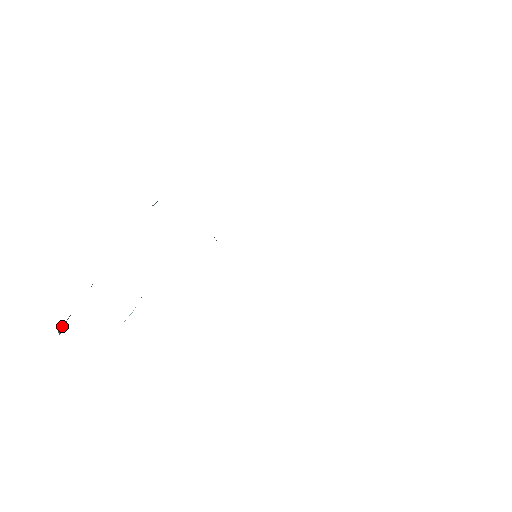
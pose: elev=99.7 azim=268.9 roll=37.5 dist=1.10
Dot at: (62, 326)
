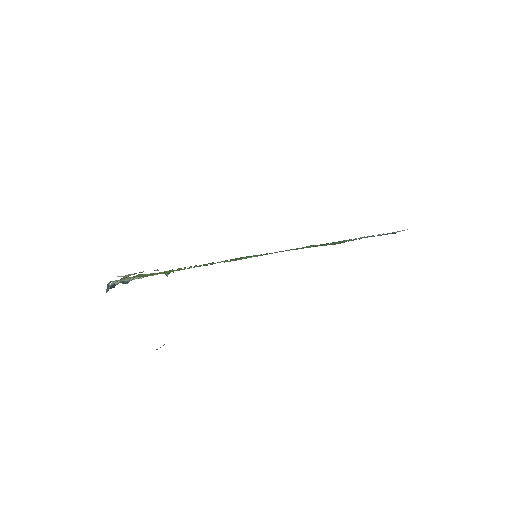
Dot at: (108, 288)
